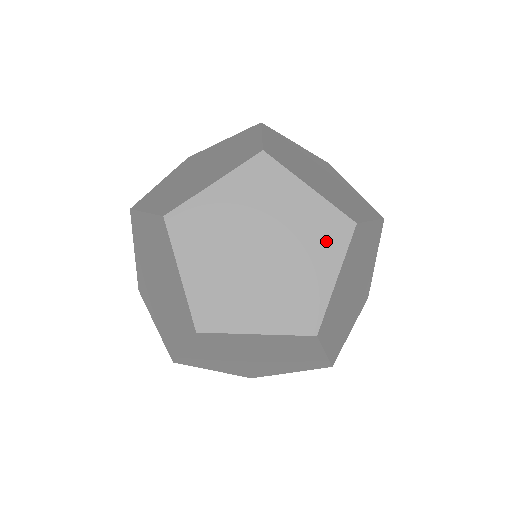
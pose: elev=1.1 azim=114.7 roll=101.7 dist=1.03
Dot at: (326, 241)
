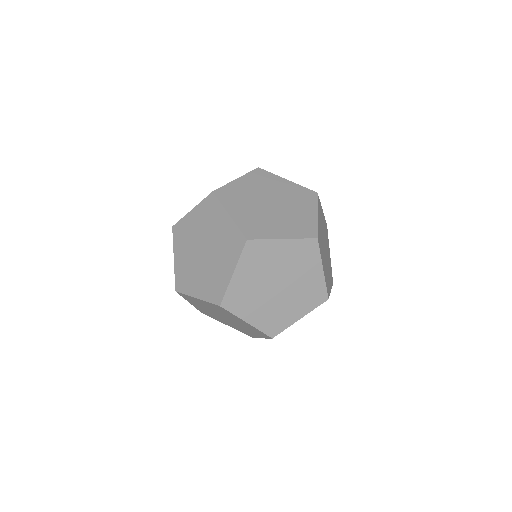
Dot at: (231, 249)
